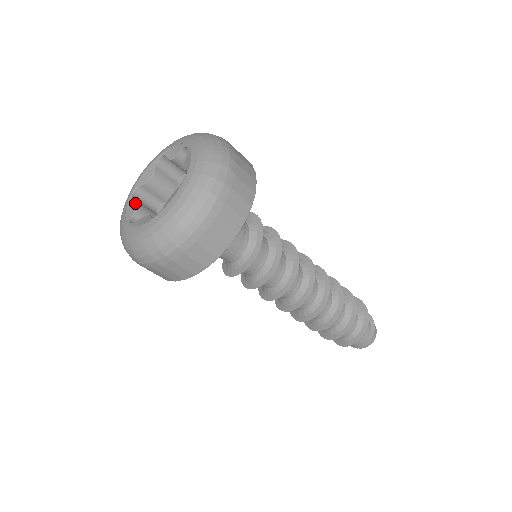
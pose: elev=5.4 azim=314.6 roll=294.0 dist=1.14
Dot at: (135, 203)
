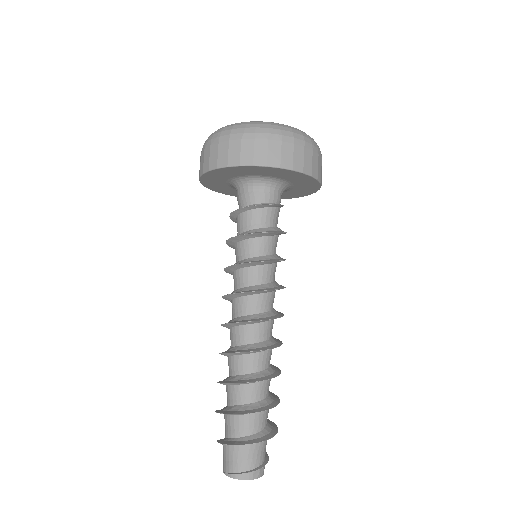
Dot at: occluded
